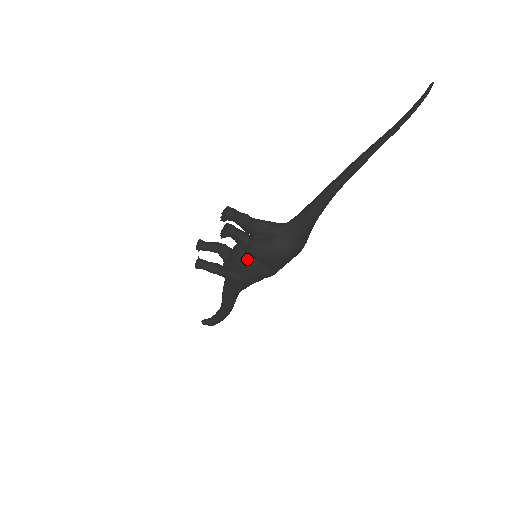
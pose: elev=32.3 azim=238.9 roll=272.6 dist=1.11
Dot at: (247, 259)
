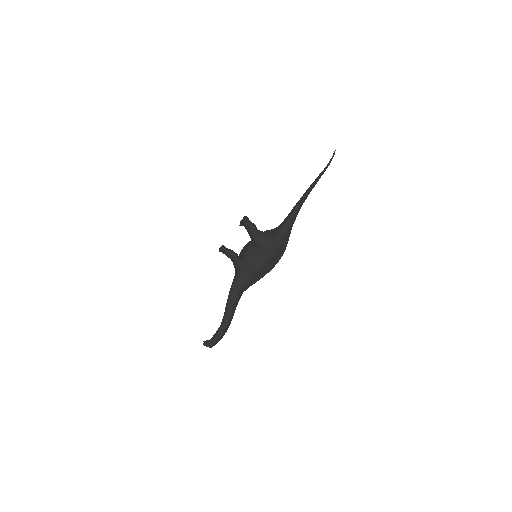
Dot at: (252, 246)
